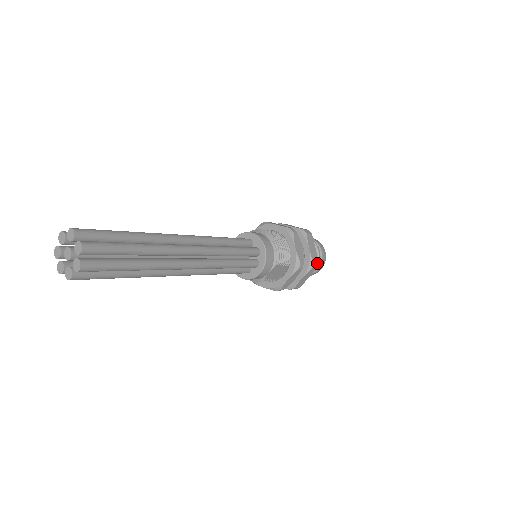
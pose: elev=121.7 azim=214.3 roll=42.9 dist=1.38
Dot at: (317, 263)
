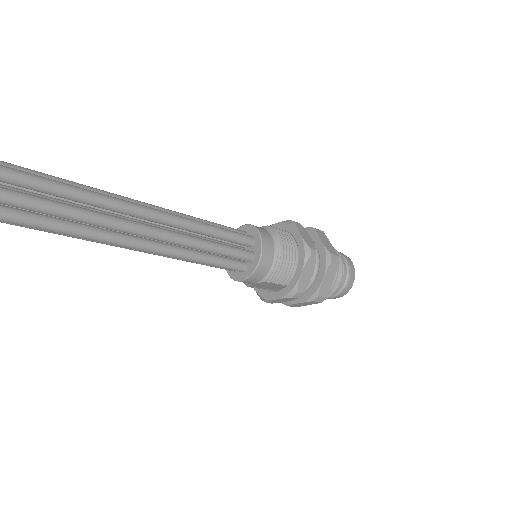
Dot at: (324, 298)
